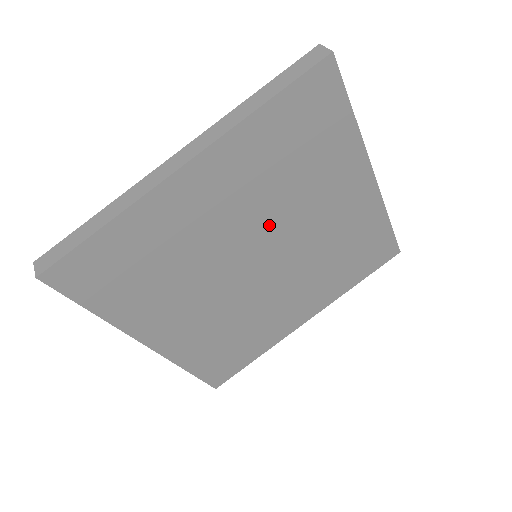
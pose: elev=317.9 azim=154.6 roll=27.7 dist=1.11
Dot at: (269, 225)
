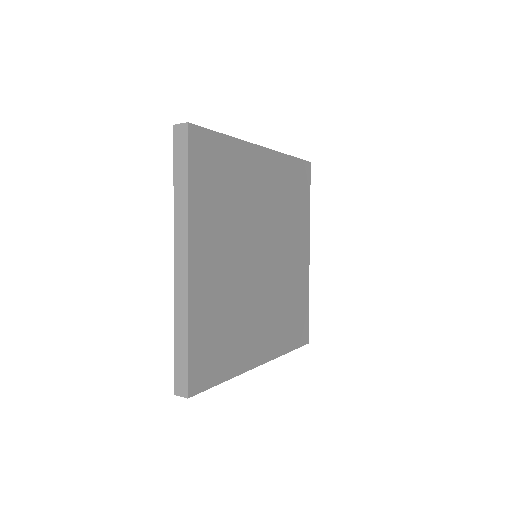
Dot at: (273, 231)
